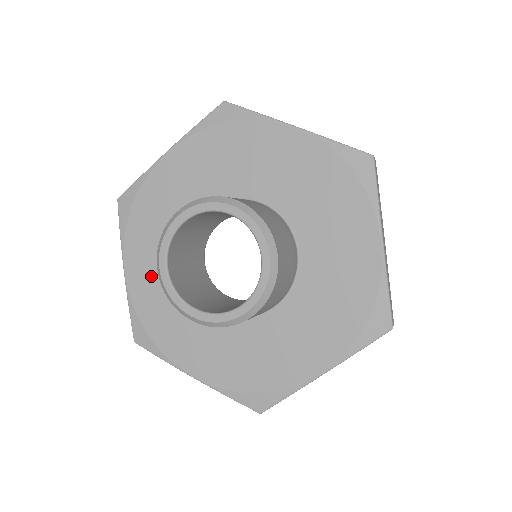
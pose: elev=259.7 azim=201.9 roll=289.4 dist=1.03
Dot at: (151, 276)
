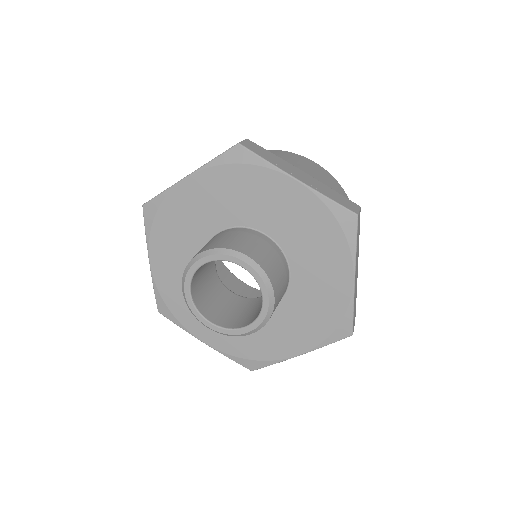
Dot at: (172, 270)
